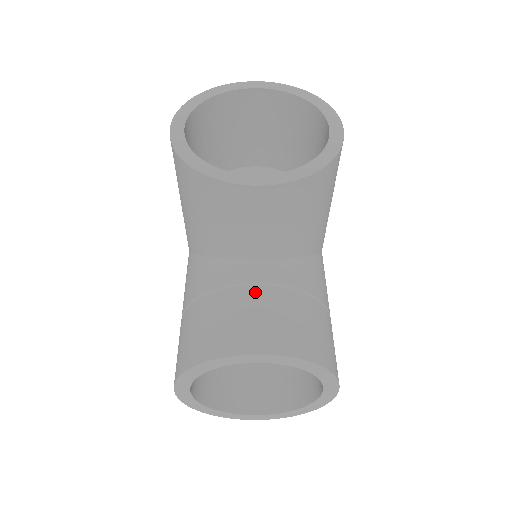
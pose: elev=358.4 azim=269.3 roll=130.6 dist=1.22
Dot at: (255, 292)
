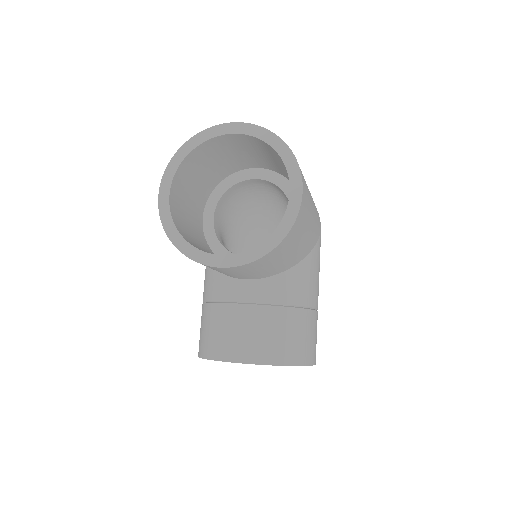
Dot at: (243, 311)
